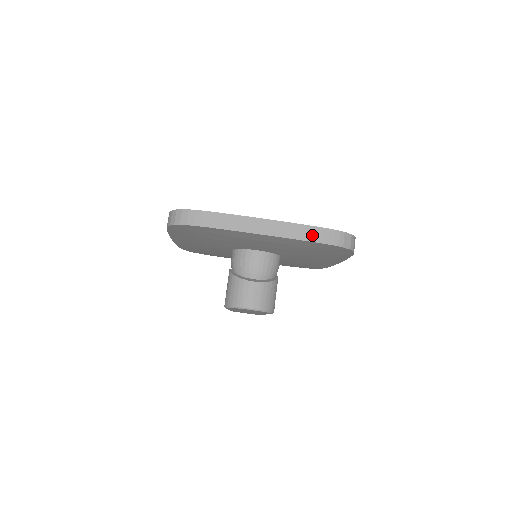
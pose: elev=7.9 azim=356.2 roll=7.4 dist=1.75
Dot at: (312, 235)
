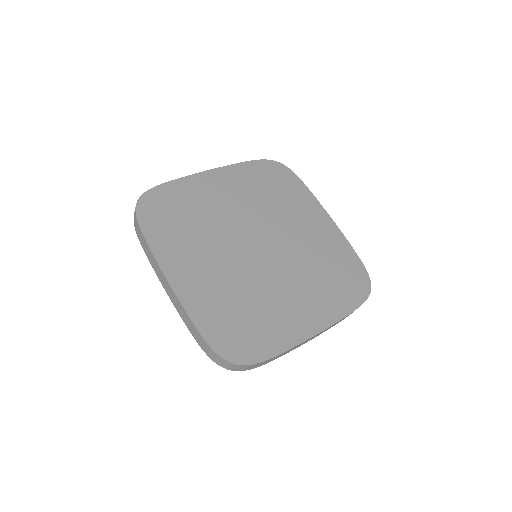
Dot at: (193, 331)
